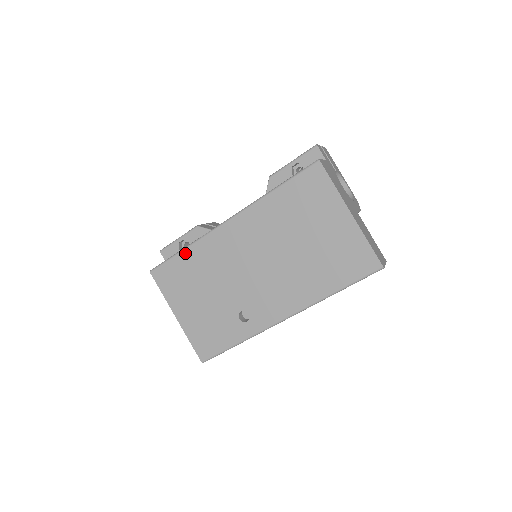
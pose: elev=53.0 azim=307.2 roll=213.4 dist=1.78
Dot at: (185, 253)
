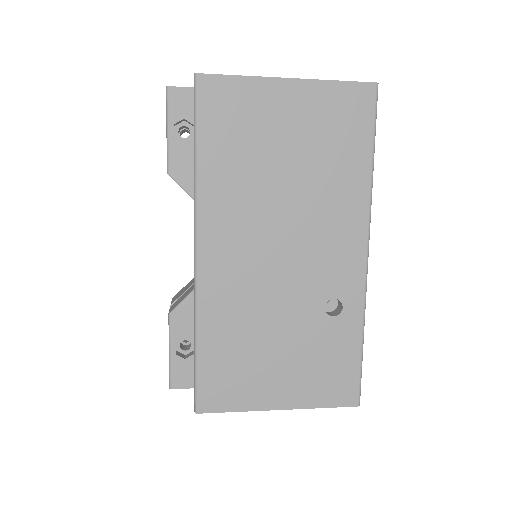
Dot at: (202, 343)
